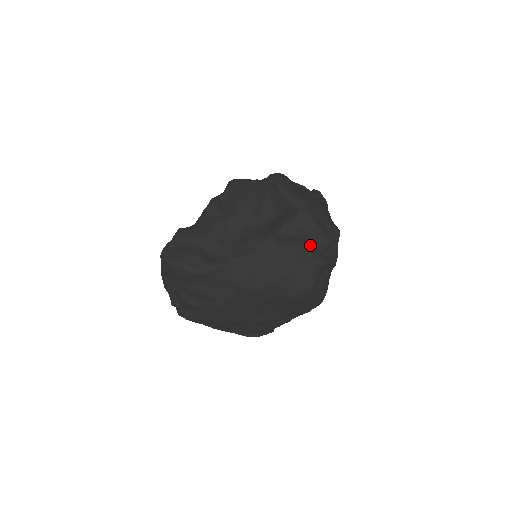
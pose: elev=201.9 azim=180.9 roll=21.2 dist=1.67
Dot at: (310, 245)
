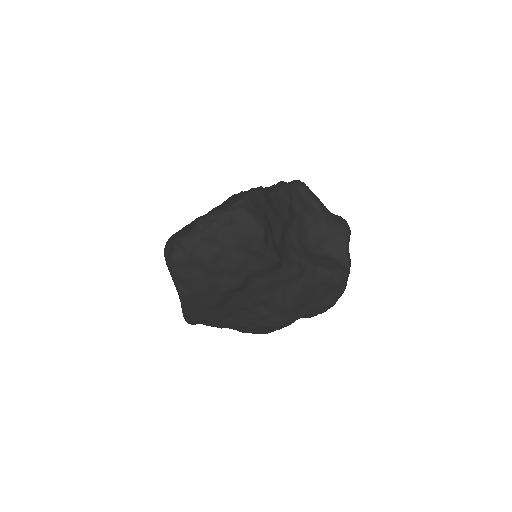
Dot at: (326, 297)
